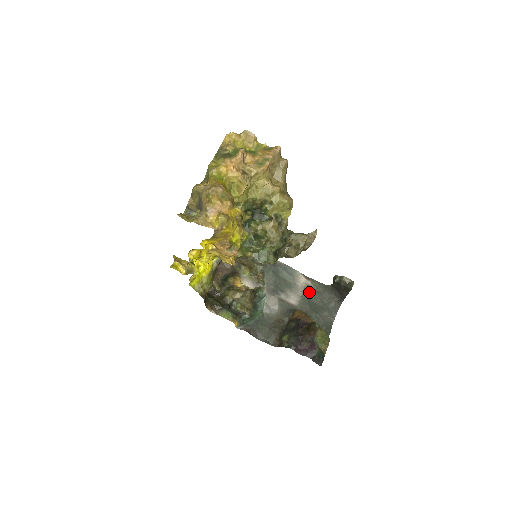
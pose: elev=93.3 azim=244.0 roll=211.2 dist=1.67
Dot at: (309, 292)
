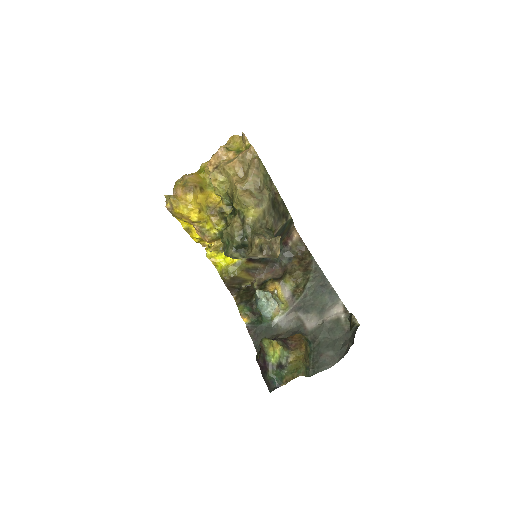
Dot at: (333, 324)
